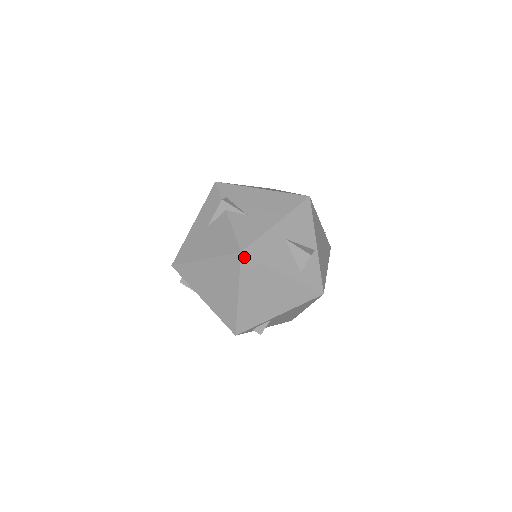
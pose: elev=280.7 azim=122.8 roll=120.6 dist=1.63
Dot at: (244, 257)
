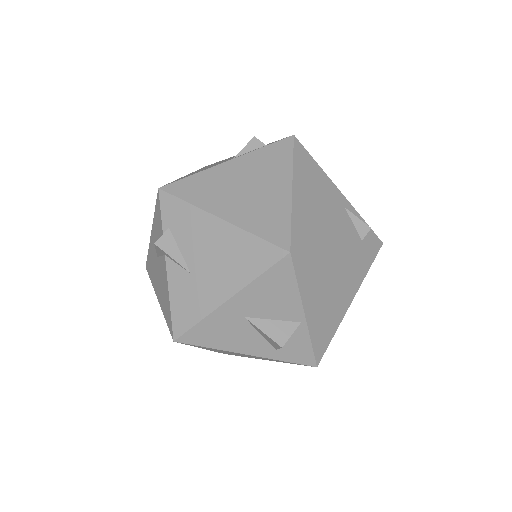
Dot at: (182, 343)
